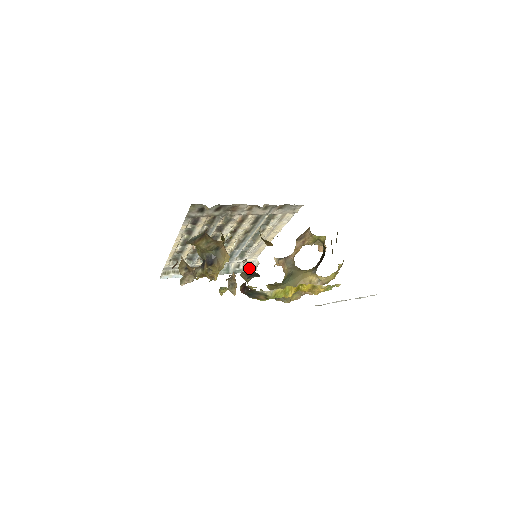
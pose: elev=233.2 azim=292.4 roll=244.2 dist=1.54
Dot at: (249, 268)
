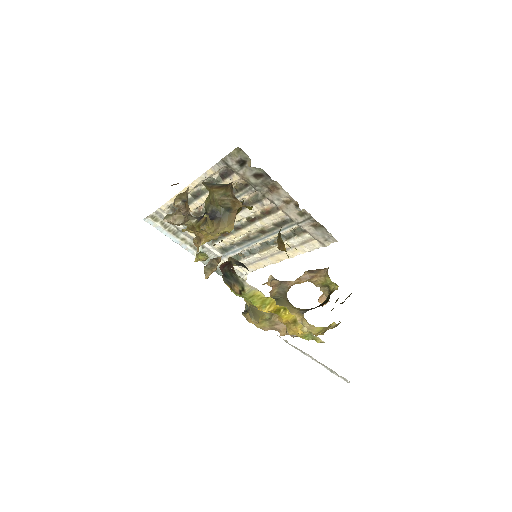
Dot at: occluded
